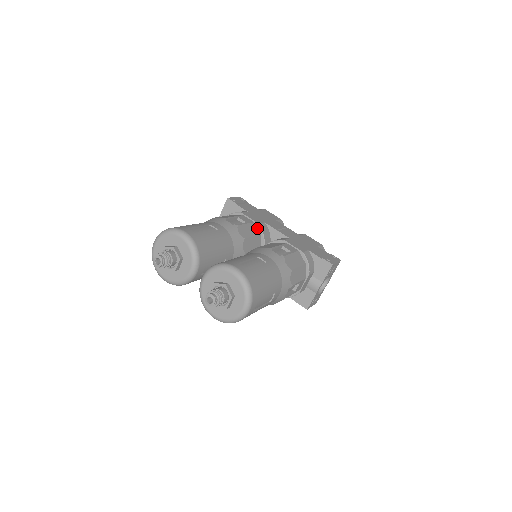
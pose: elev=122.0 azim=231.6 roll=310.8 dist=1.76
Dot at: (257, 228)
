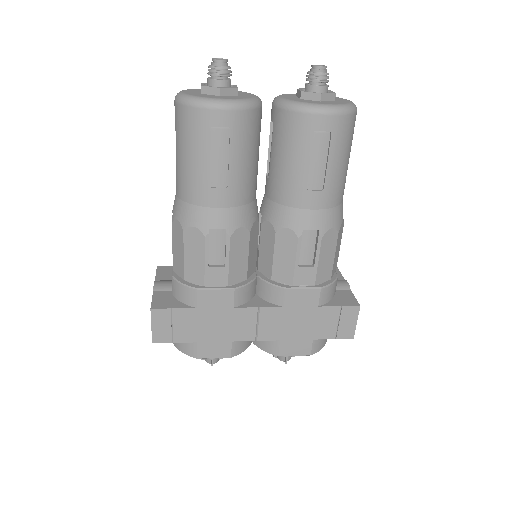
Dot at: occluded
